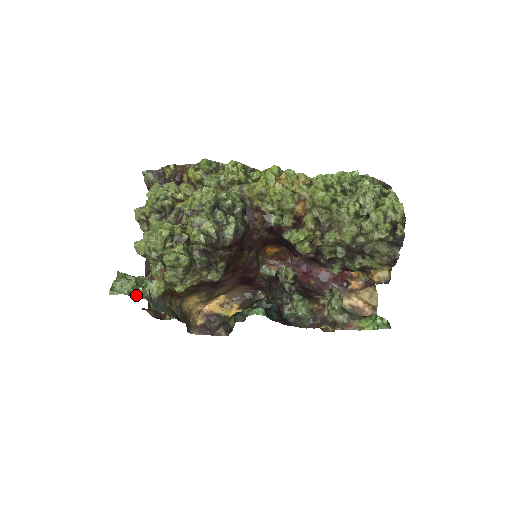
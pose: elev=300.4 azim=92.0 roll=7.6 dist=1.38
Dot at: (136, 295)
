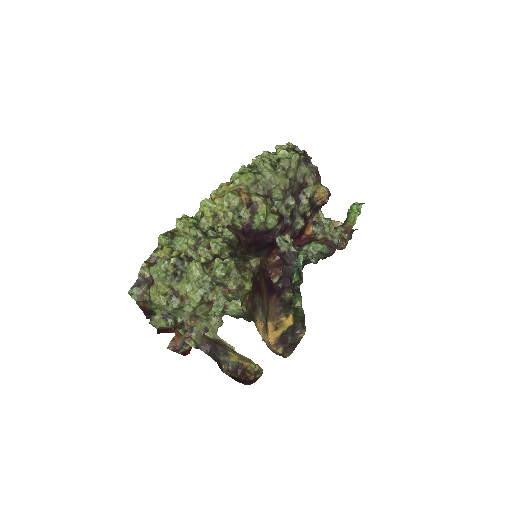
Dot at: occluded
